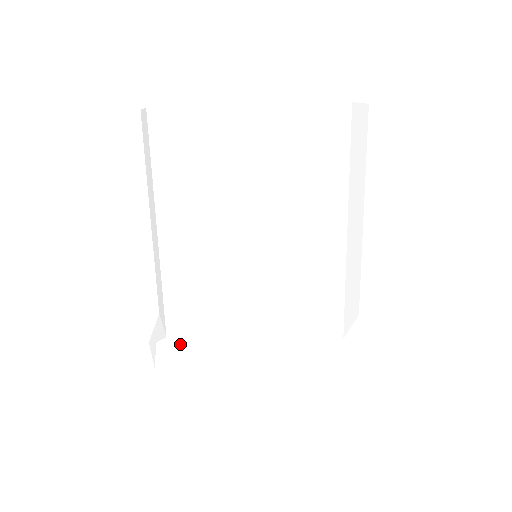
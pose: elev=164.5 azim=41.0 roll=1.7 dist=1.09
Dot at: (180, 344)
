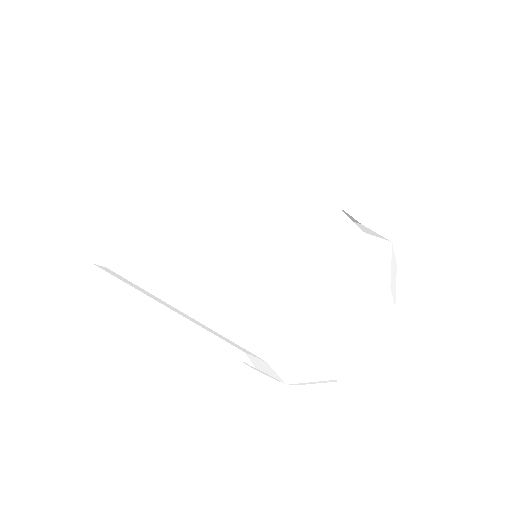
Dot at: (256, 357)
